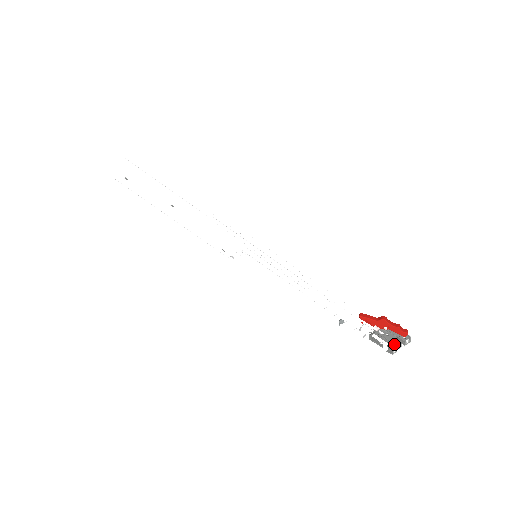
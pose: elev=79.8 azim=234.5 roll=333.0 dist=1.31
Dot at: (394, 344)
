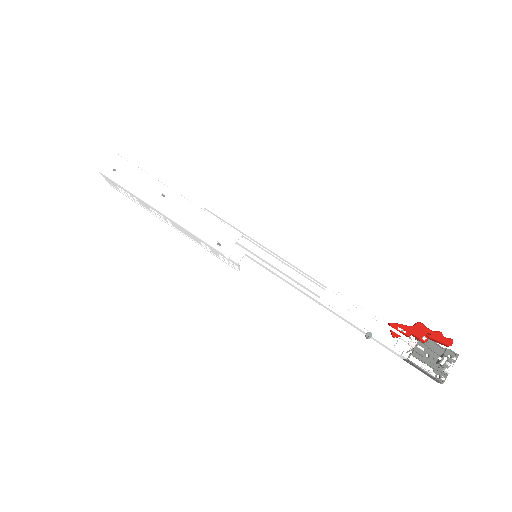
Dot at: (441, 360)
